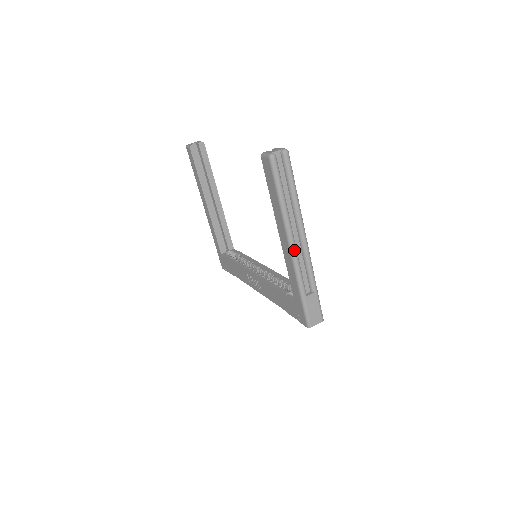
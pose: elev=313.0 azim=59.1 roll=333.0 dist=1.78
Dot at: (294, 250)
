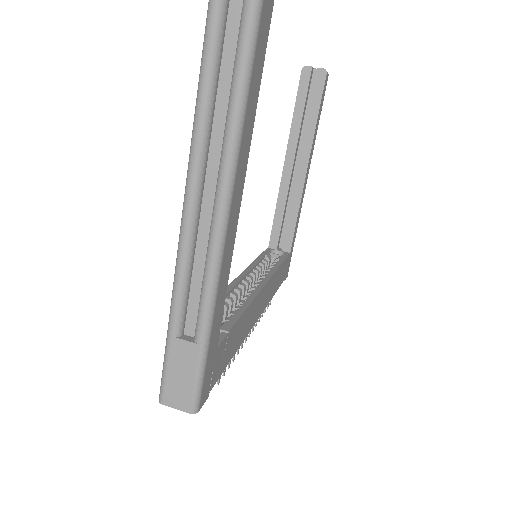
Dot at: (186, 224)
